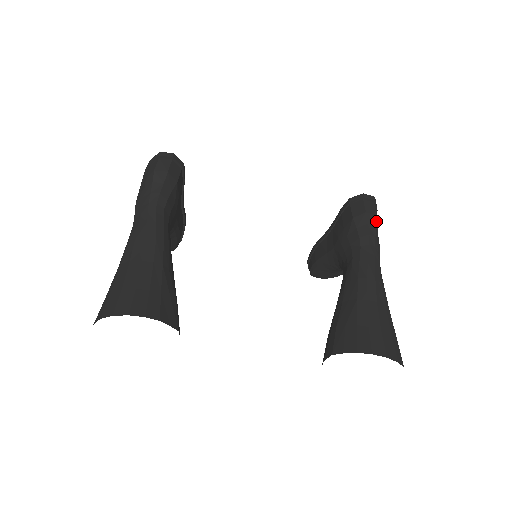
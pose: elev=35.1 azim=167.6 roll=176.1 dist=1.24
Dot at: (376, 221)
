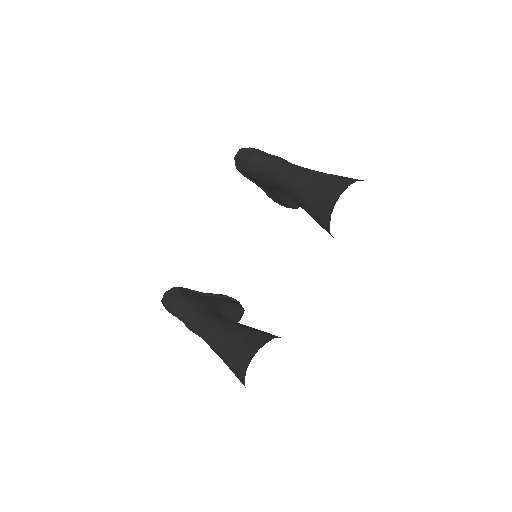
Dot at: (257, 155)
